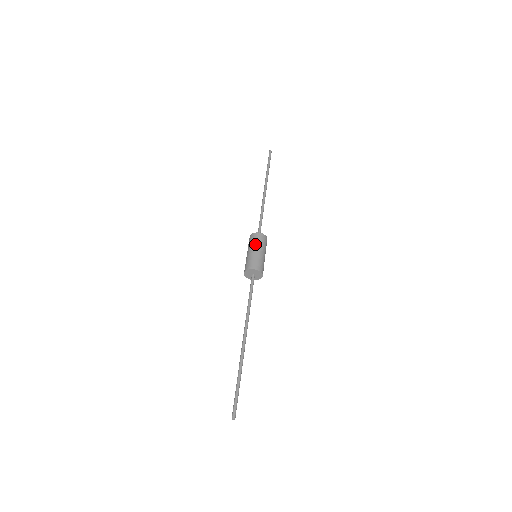
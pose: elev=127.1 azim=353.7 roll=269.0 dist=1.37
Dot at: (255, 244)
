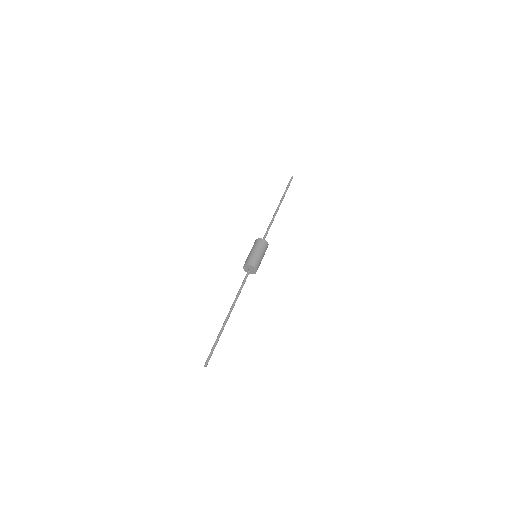
Dot at: (253, 247)
